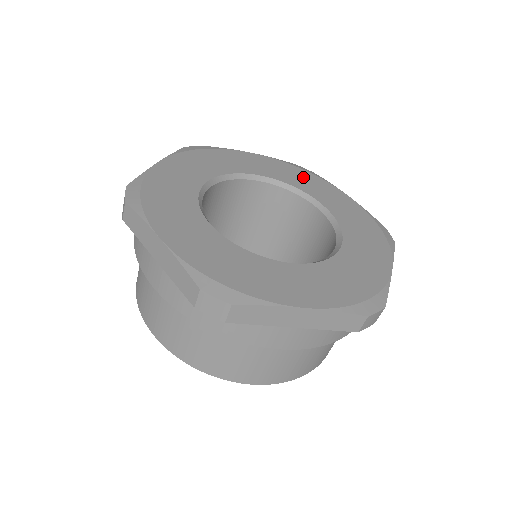
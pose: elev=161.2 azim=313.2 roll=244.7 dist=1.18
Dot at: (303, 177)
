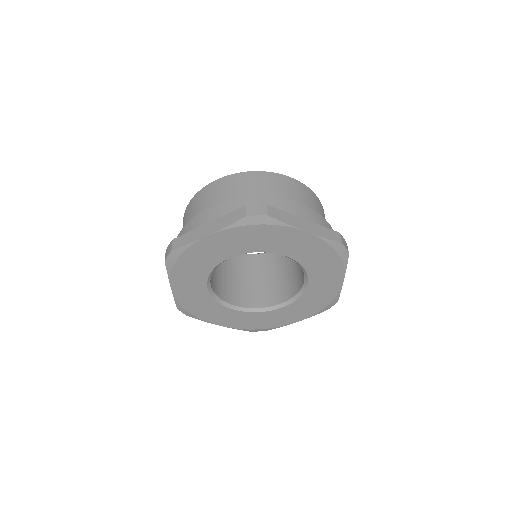
Dot at: (326, 261)
